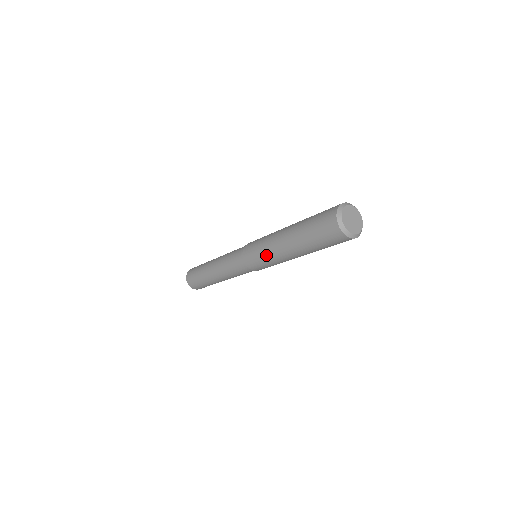
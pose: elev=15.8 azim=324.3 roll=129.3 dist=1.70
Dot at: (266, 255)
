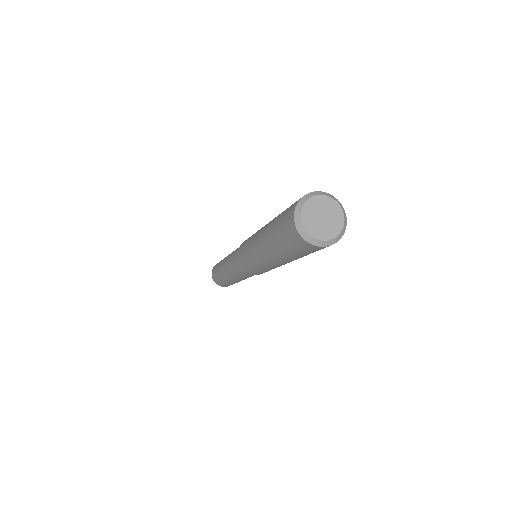
Dot at: (264, 269)
